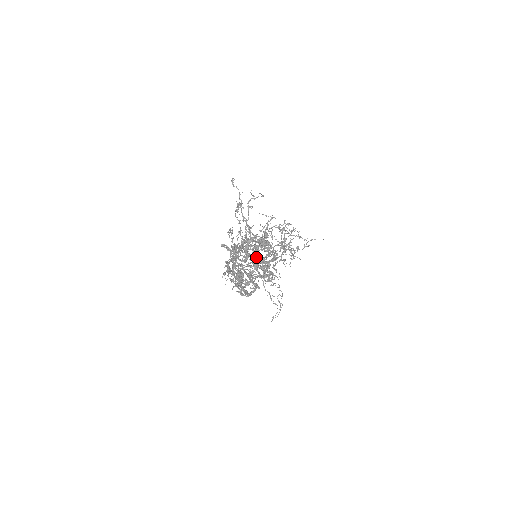
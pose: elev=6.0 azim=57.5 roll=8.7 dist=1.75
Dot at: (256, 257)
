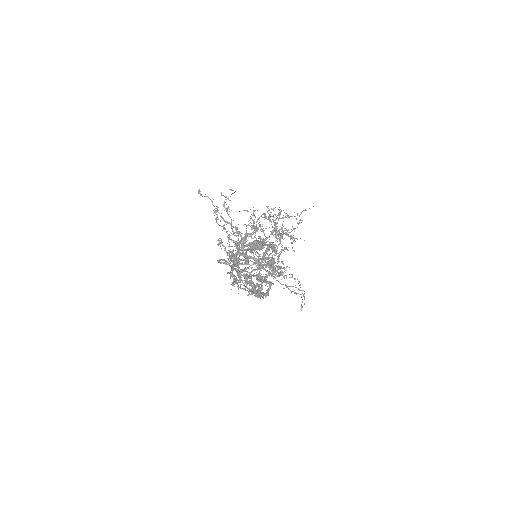
Dot at: occluded
